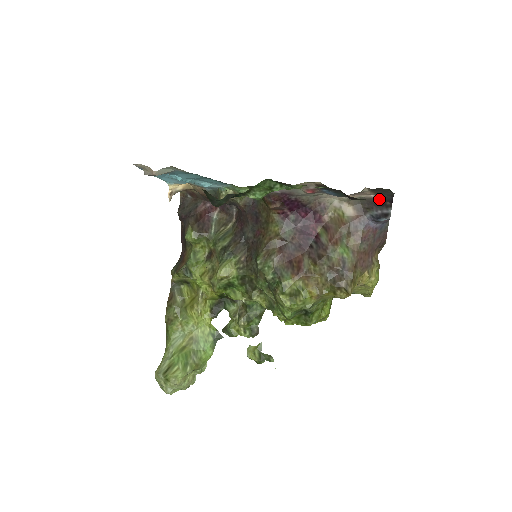
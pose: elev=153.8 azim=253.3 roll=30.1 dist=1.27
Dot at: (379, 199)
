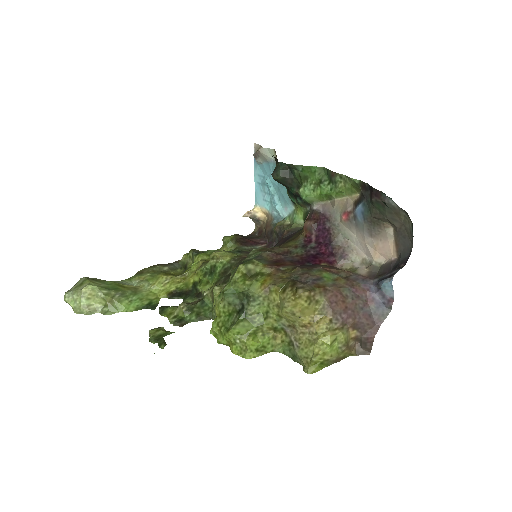
Dot at: (397, 262)
